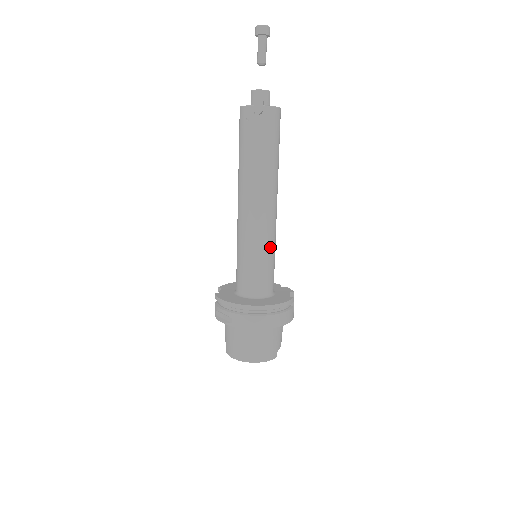
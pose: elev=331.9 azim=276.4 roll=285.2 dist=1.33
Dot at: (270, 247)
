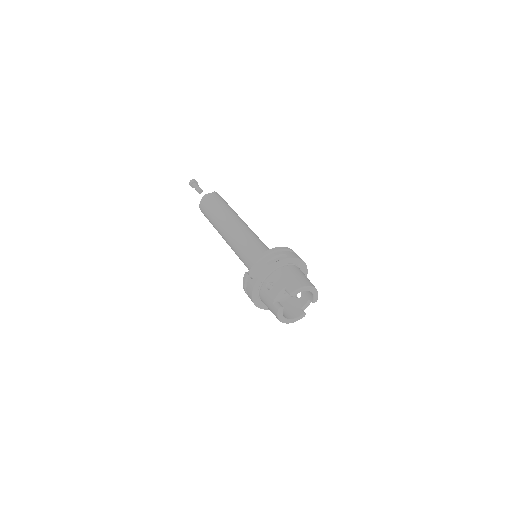
Dot at: occluded
